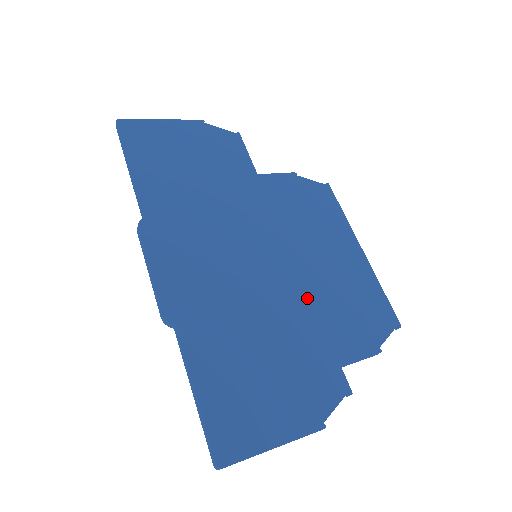
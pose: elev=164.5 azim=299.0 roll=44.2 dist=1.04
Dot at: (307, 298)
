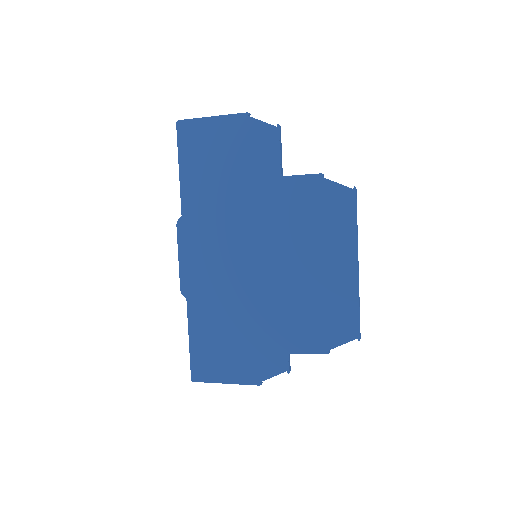
Dot at: (283, 299)
